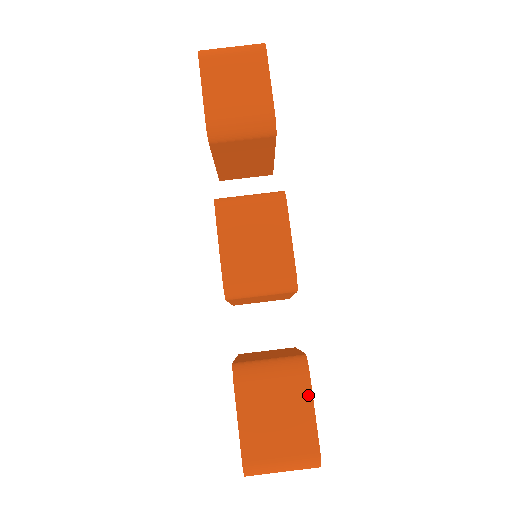
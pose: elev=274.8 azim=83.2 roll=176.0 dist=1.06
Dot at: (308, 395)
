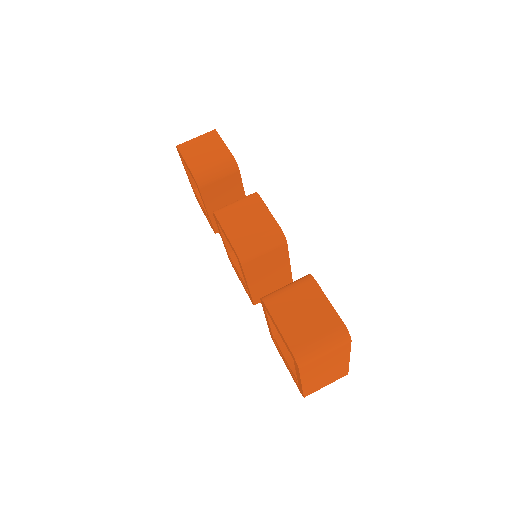
Dot at: (319, 292)
